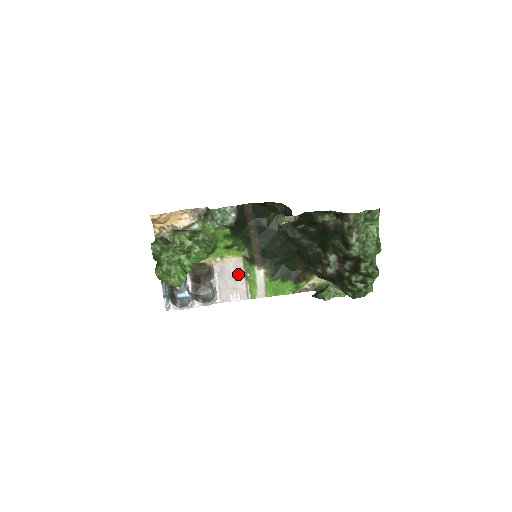
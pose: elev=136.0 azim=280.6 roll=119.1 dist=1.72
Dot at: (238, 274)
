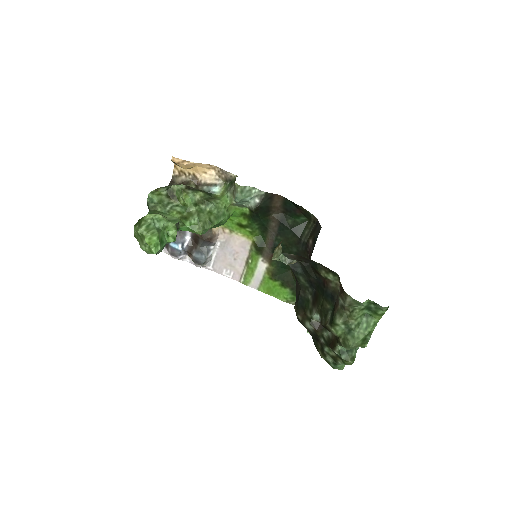
Dot at: (241, 254)
